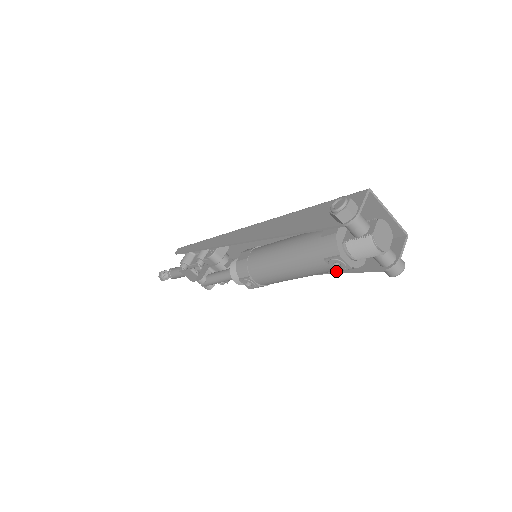
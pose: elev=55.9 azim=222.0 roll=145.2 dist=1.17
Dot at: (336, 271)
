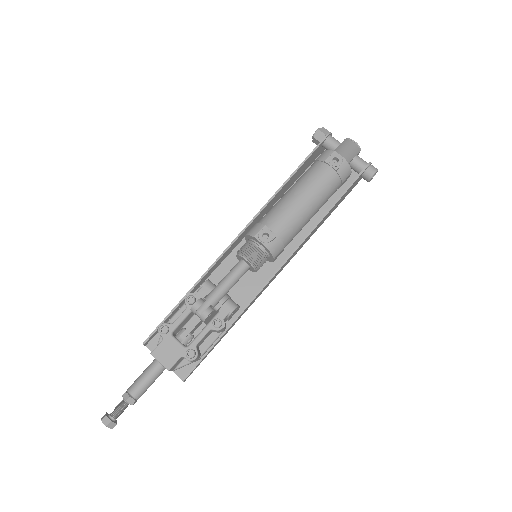
Dot at: (337, 169)
